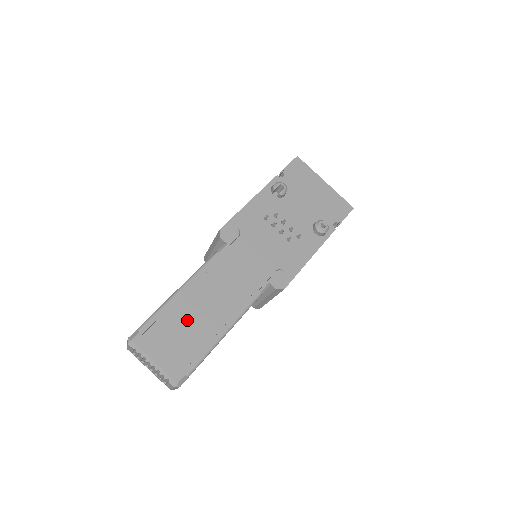
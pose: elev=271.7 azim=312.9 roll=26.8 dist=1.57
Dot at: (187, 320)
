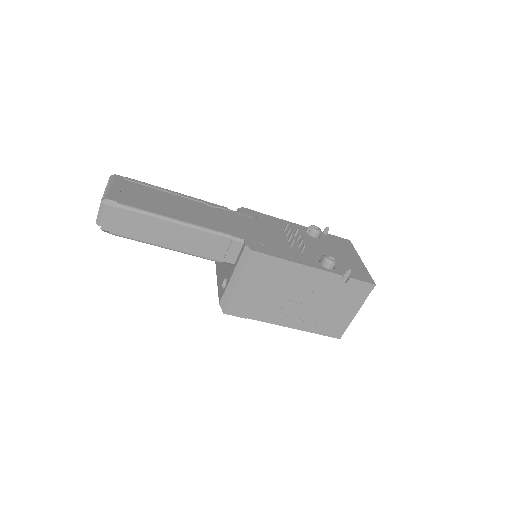
Dot at: (160, 199)
